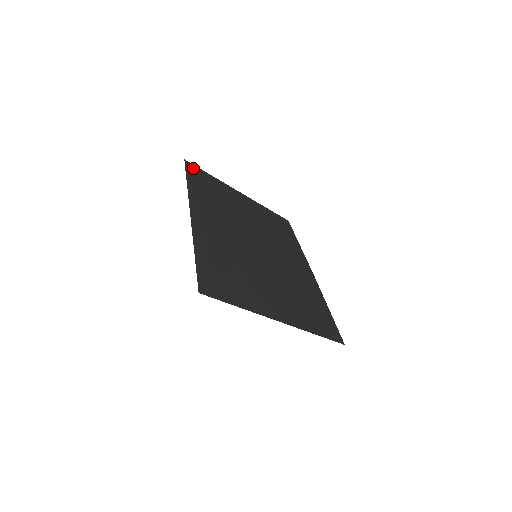
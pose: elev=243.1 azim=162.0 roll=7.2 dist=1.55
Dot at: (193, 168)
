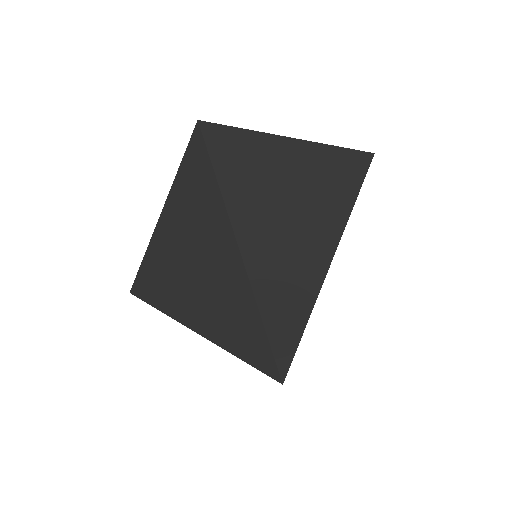
Dot at: (139, 281)
